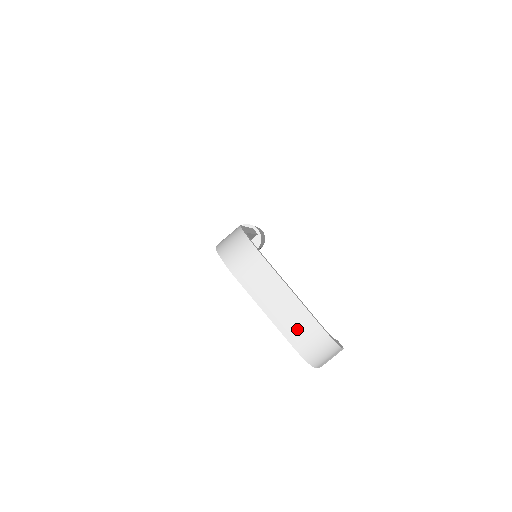
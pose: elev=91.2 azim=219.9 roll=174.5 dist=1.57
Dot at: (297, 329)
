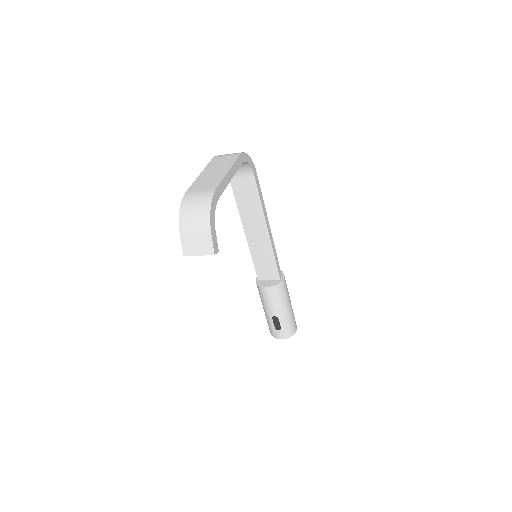
Dot at: (202, 186)
